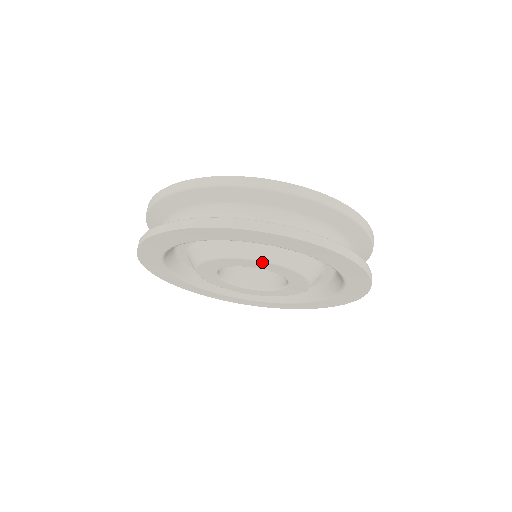
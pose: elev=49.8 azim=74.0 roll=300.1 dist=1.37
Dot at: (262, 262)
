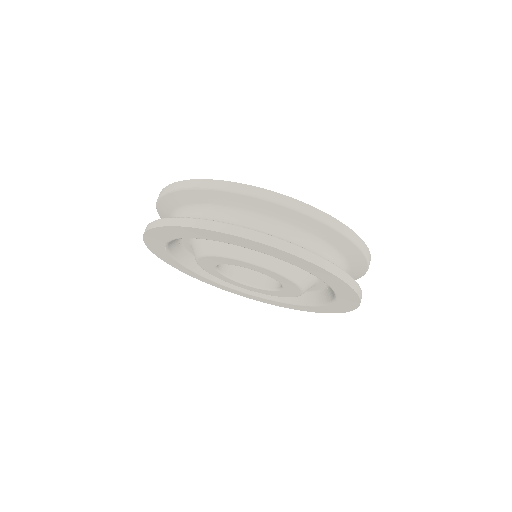
Dot at: (264, 268)
